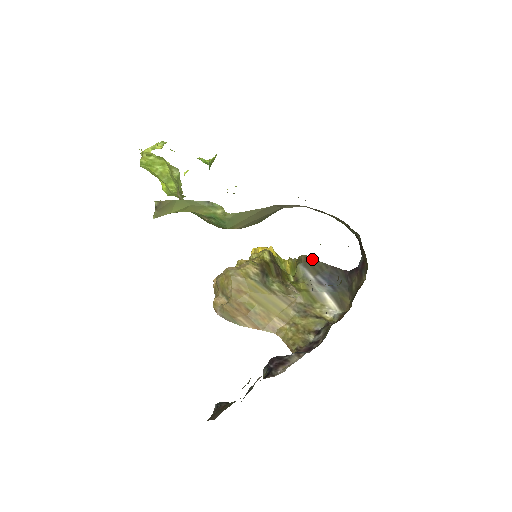
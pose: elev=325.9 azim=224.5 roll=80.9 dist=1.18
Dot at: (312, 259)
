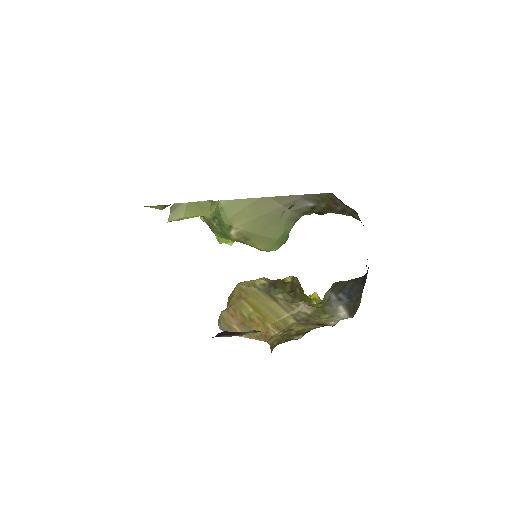
Dot at: (340, 282)
